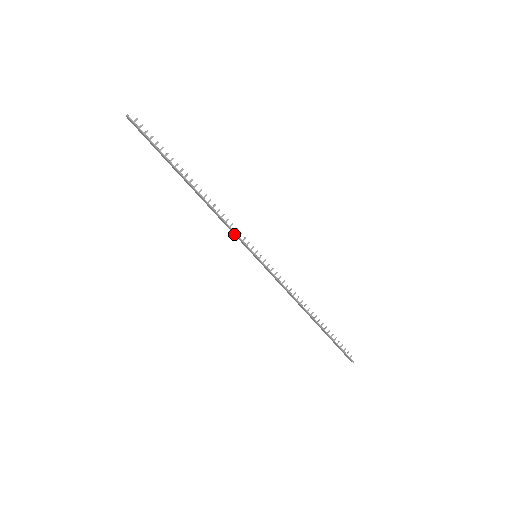
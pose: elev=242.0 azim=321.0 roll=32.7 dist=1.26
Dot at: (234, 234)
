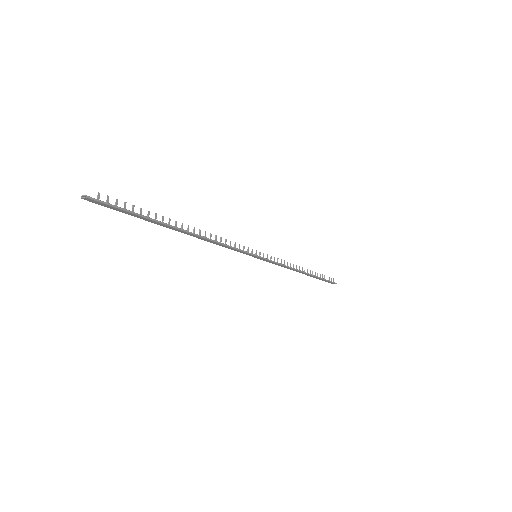
Dot at: occluded
